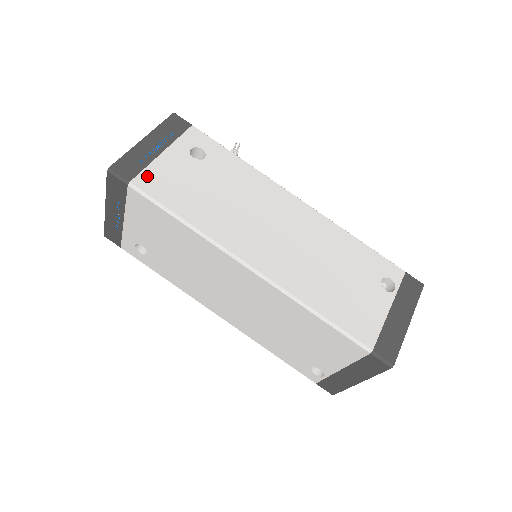
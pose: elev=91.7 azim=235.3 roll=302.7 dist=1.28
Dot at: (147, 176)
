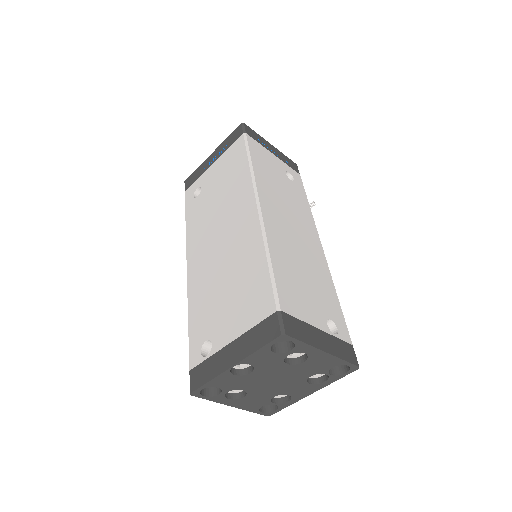
Dot at: (256, 143)
